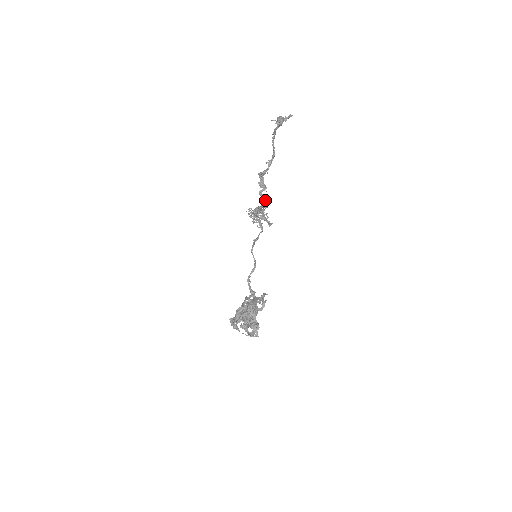
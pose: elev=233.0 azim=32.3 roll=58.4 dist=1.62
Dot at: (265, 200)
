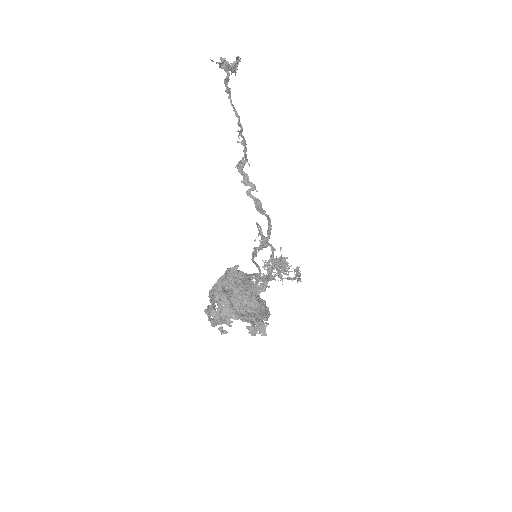
Dot at: (261, 207)
